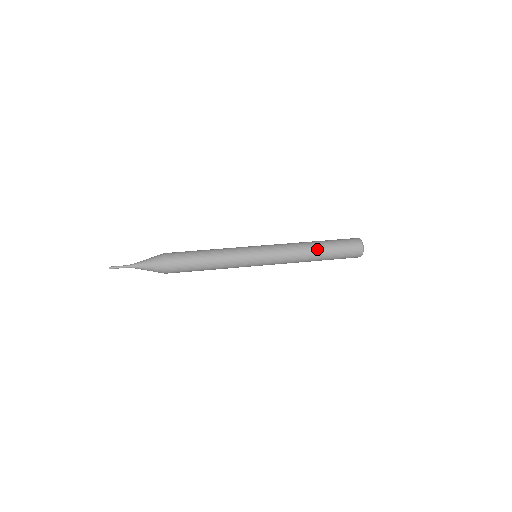
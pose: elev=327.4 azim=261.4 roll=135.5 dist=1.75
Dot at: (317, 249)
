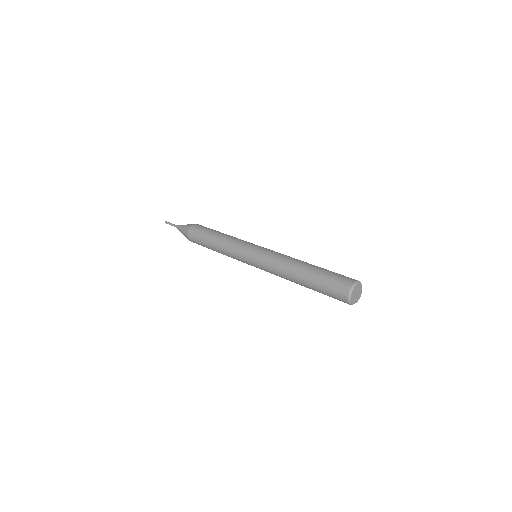
Dot at: (300, 276)
